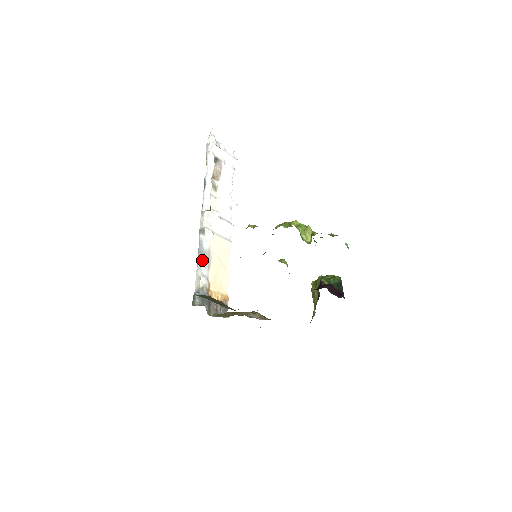
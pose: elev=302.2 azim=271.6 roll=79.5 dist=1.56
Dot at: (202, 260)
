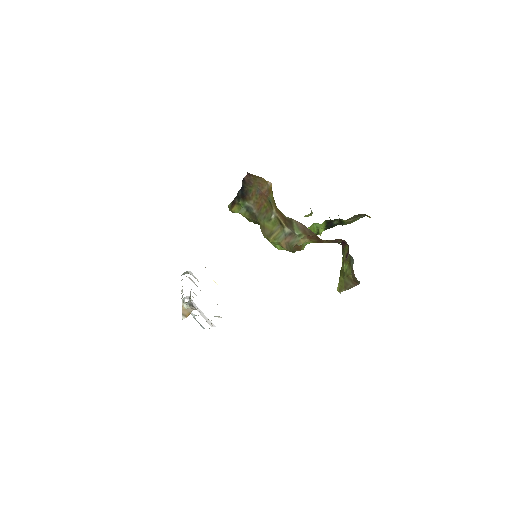
Dot at: occluded
